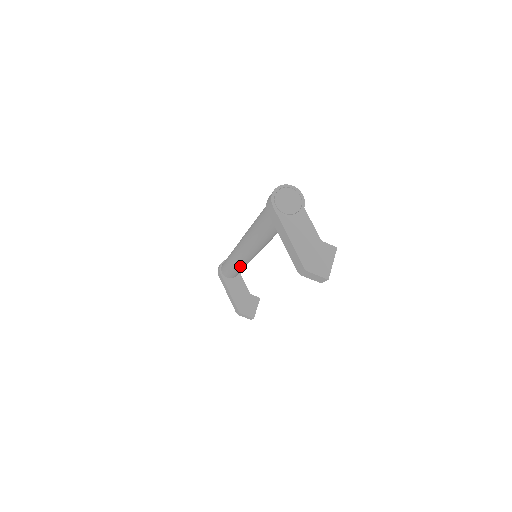
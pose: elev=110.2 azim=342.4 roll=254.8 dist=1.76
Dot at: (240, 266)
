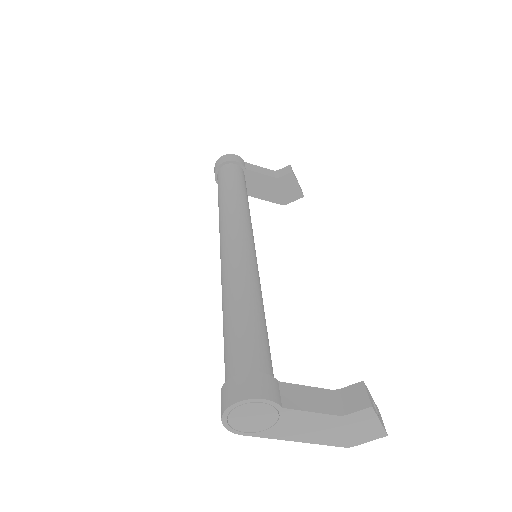
Dot at: occluded
